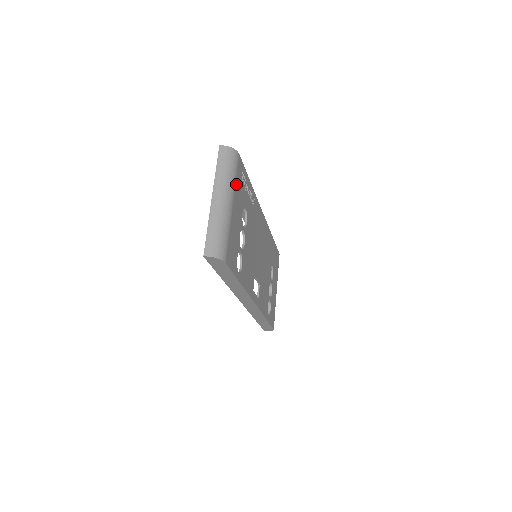
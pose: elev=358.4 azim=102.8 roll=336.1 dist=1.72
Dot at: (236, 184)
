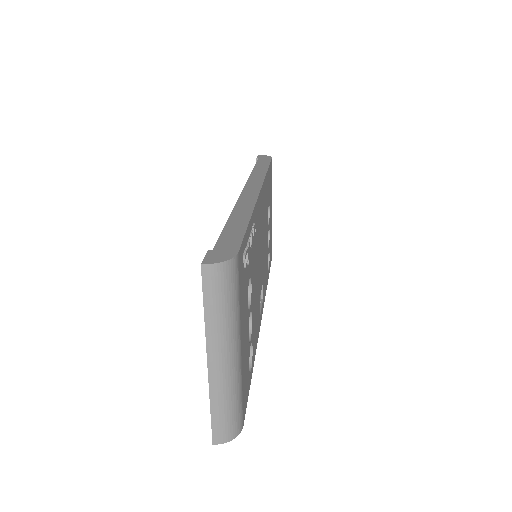
Dot at: (240, 306)
